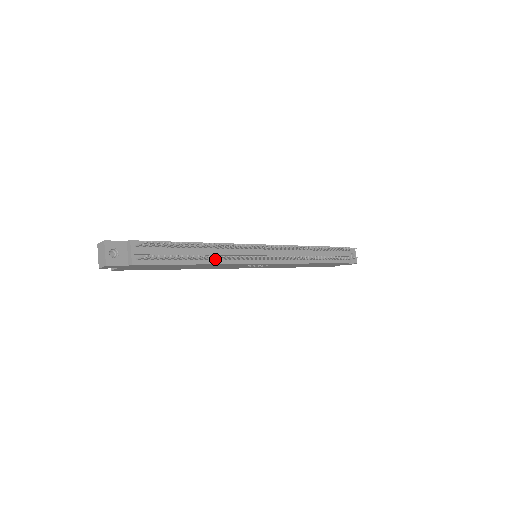
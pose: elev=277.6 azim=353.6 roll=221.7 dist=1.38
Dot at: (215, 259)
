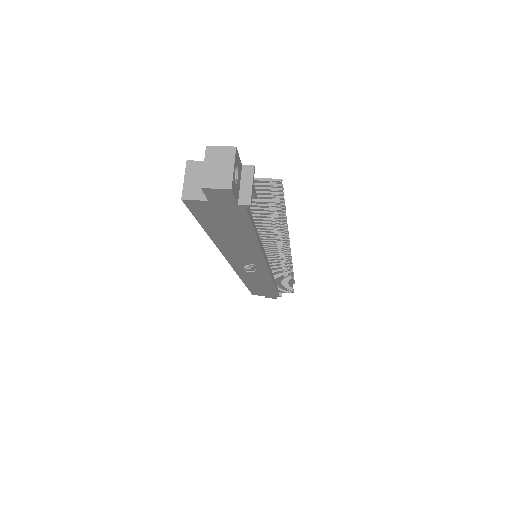
Dot at: (267, 242)
